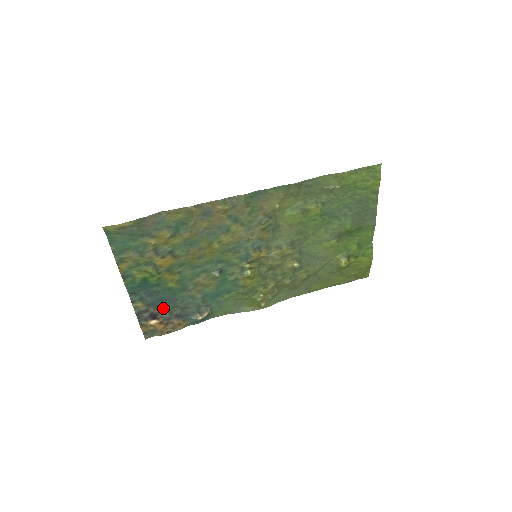
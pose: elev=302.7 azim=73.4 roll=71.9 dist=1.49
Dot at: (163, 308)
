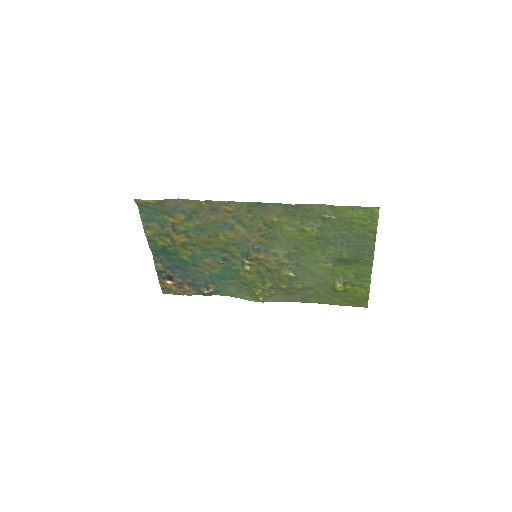
Dot at: (178, 274)
